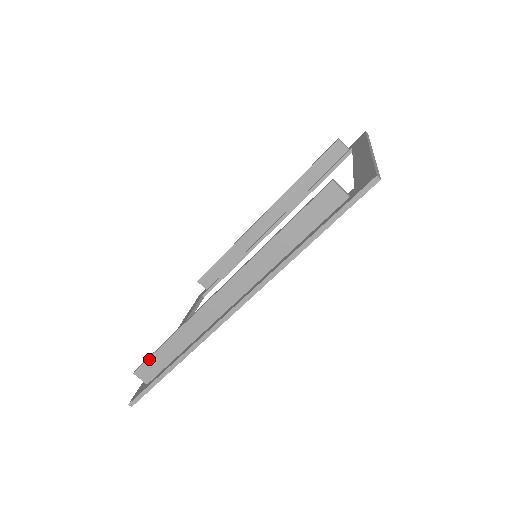
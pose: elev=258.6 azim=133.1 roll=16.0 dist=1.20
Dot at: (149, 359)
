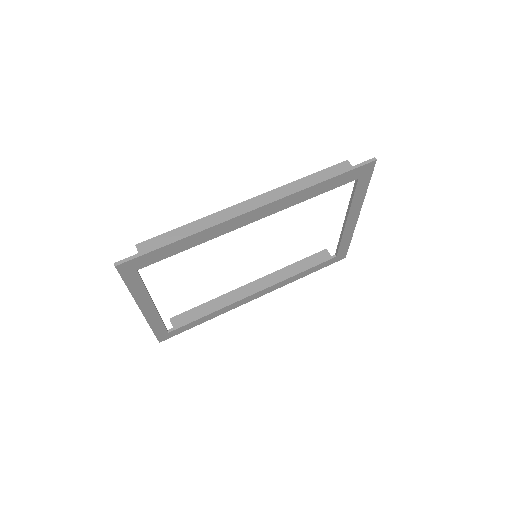
Dot at: (159, 236)
